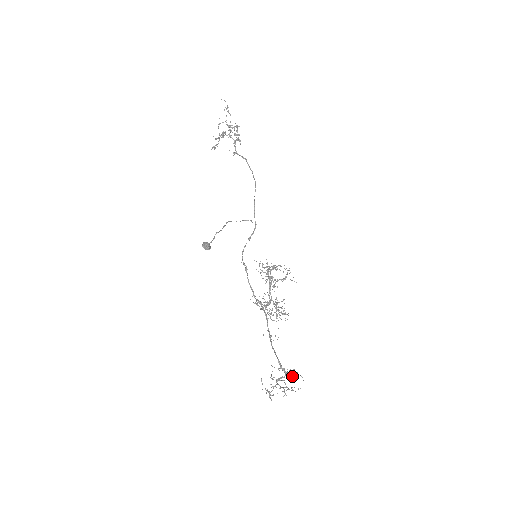
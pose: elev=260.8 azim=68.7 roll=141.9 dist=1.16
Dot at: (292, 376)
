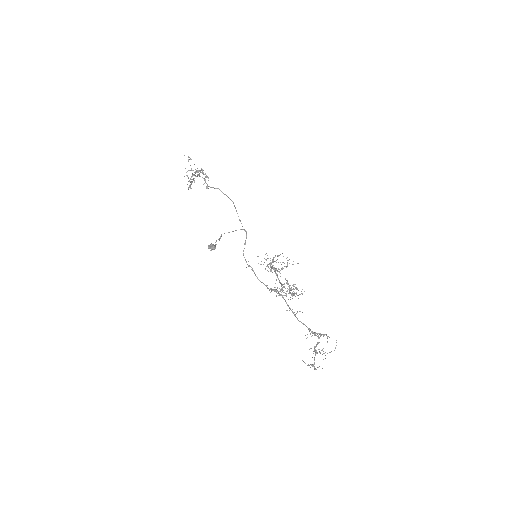
Dot at: occluded
